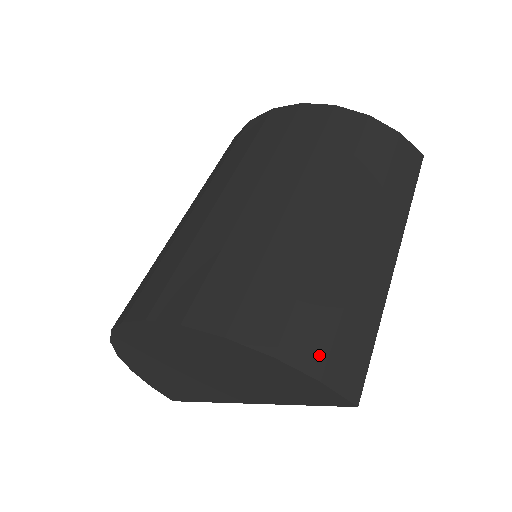
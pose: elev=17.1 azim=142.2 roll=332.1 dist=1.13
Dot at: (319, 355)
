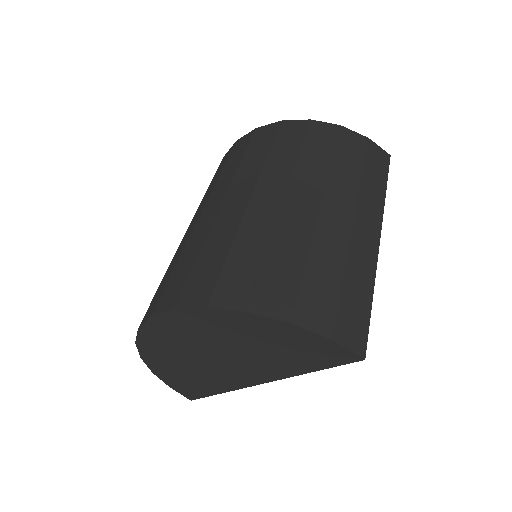
Dot at: (328, 319)
